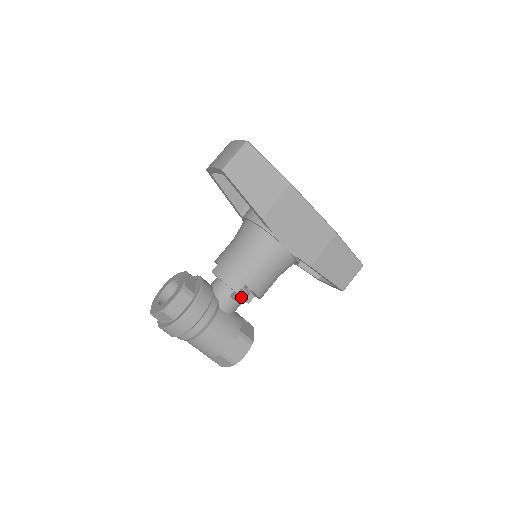
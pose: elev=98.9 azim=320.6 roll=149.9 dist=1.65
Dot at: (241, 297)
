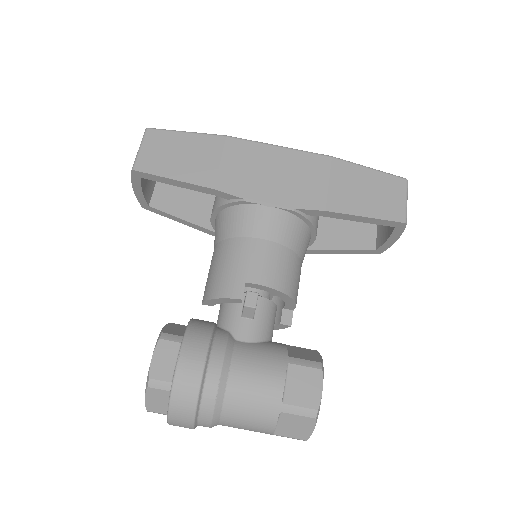
Dot at: (251, 302)
